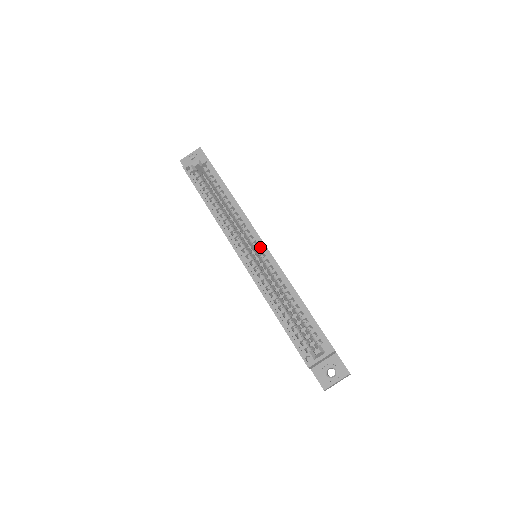
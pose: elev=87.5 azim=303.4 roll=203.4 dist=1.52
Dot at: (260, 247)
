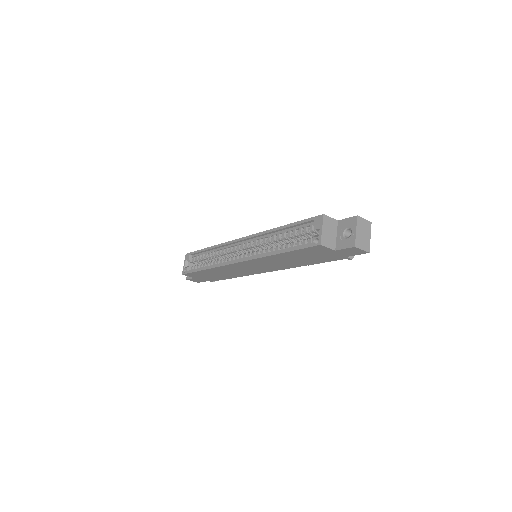
Dot at: (243, 243)
